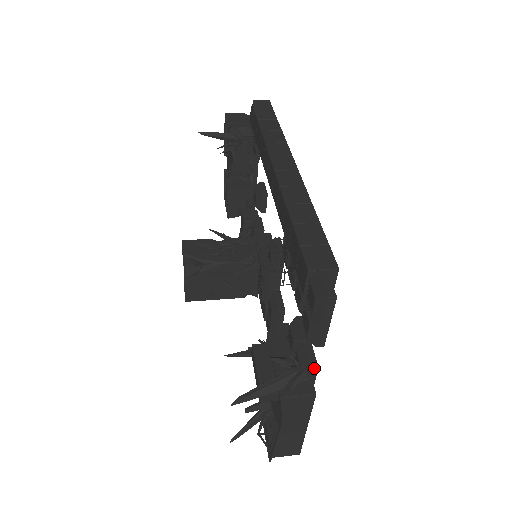
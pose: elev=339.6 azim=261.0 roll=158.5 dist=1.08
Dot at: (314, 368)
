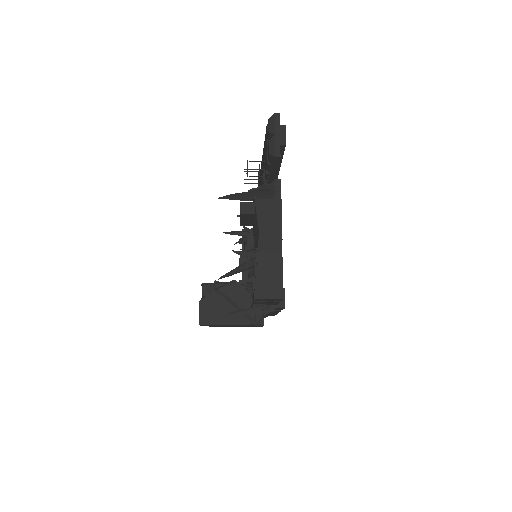
Dot at: (277, 179)
